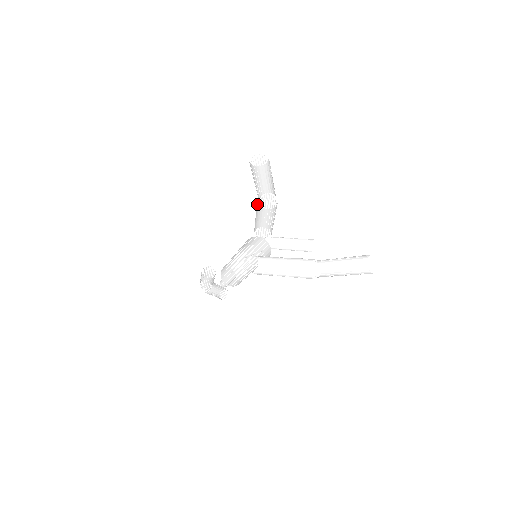
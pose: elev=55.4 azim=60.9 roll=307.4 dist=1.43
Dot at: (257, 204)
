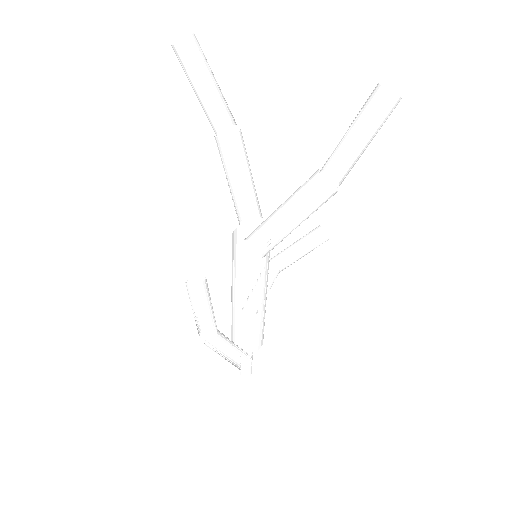
Dot at: occluded
